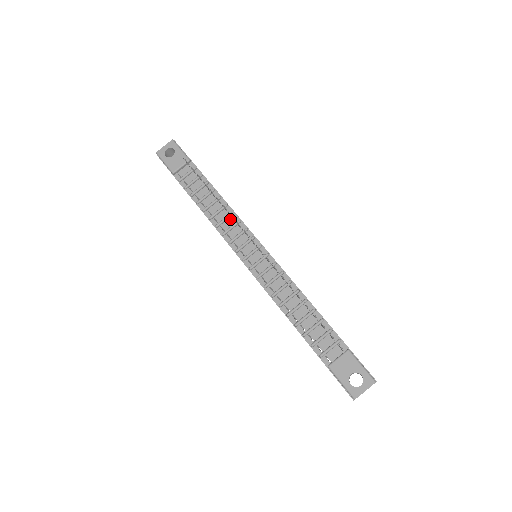
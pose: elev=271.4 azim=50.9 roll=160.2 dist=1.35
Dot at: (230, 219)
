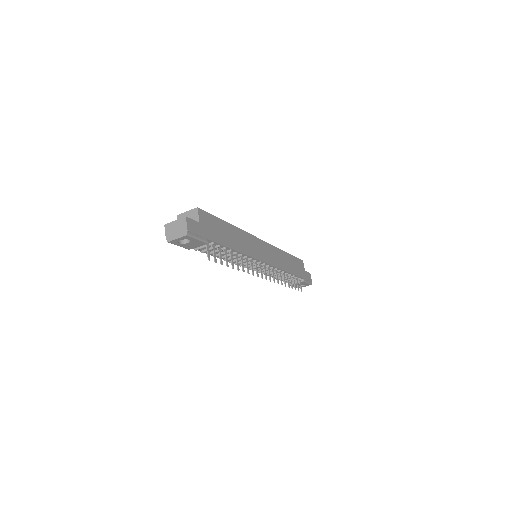
Dot at: (243, 258)
